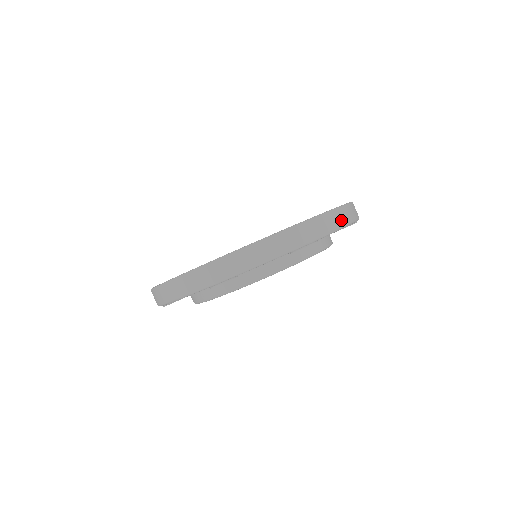
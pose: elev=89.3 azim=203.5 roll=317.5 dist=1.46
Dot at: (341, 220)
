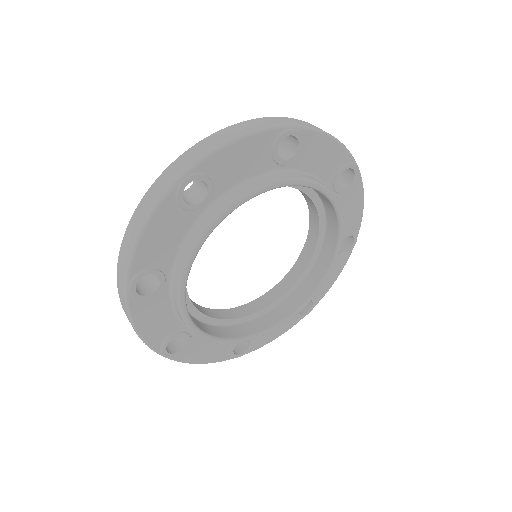
Dot at: occluded
